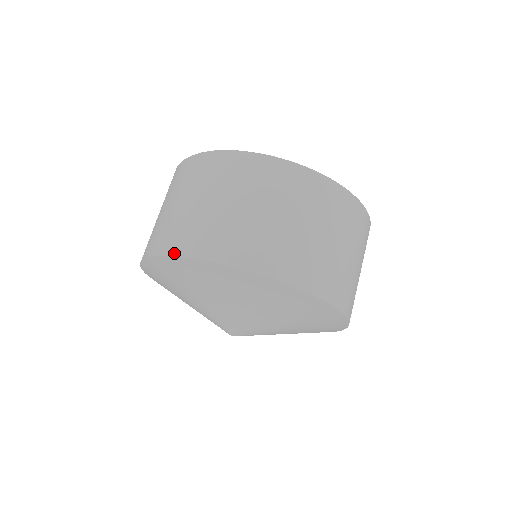
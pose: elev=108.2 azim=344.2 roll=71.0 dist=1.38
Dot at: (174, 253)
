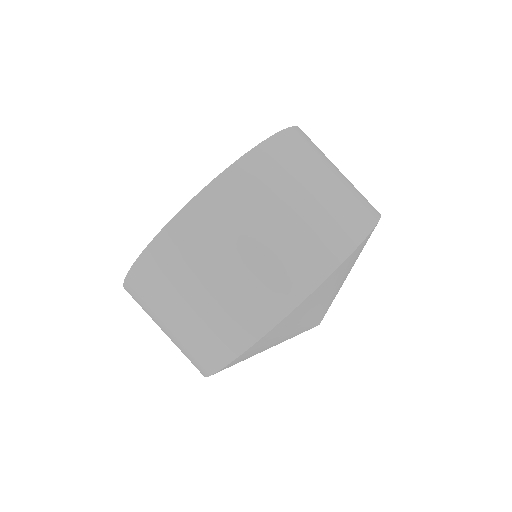
Dot at: (204, 375)
